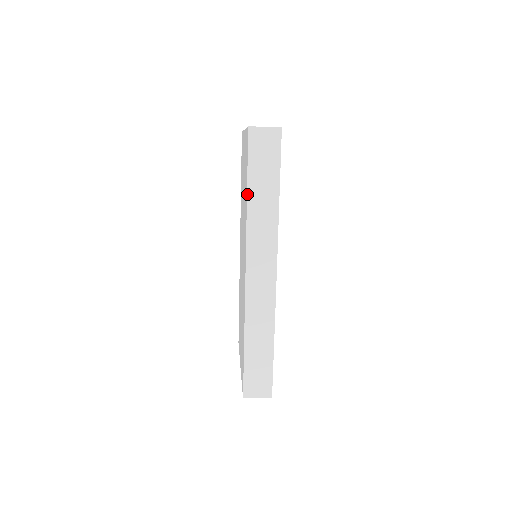
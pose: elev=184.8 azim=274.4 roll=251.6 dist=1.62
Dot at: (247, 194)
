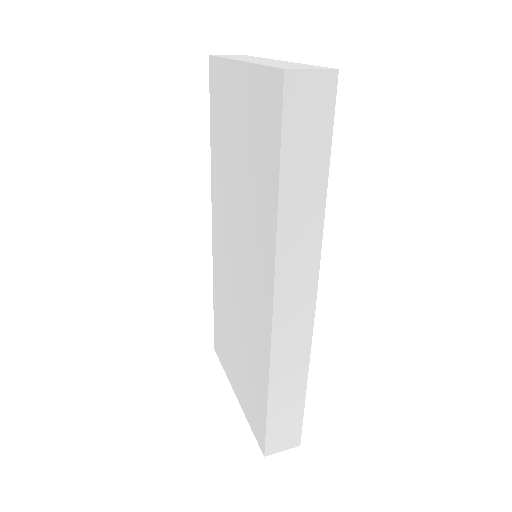
Dot at: (279, 189)
